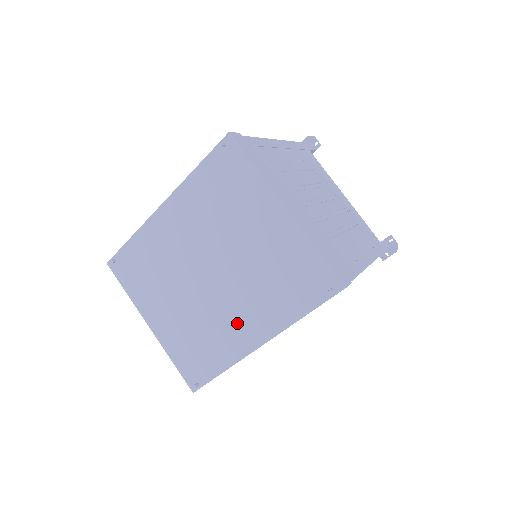
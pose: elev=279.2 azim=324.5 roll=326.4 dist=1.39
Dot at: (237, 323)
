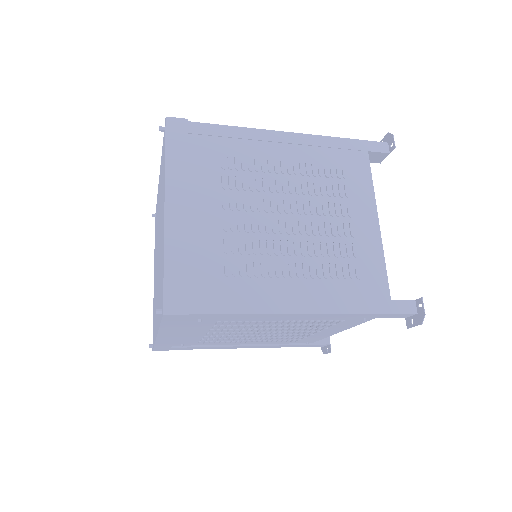
Dot at: occluded
